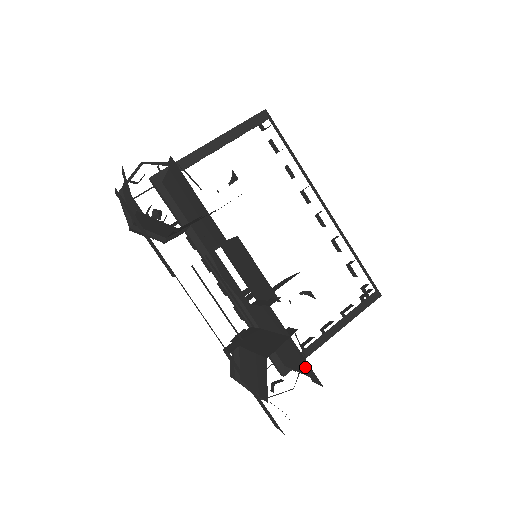
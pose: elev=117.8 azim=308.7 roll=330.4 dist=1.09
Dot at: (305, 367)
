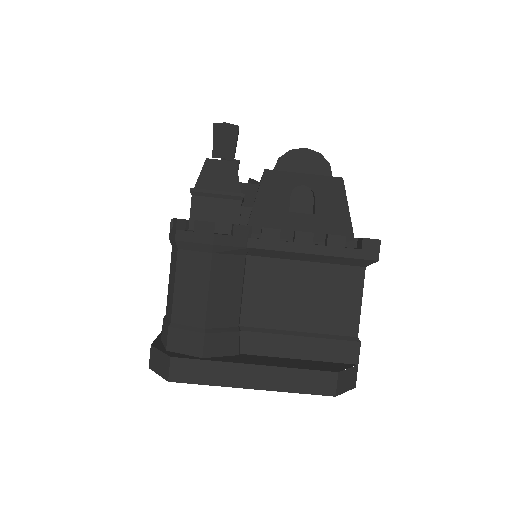
Dot at: occluded
